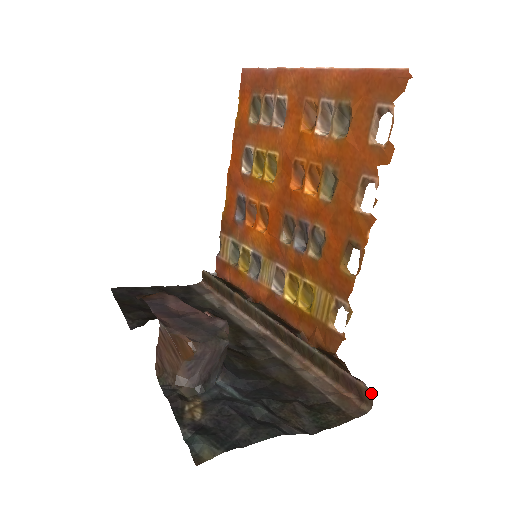
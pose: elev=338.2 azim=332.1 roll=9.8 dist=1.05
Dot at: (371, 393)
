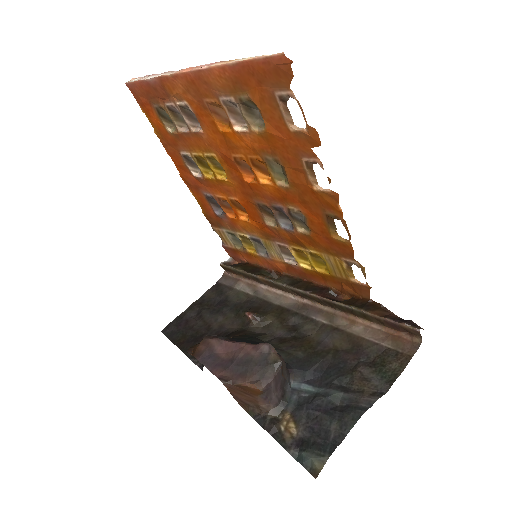
Dot at: (415, 330)
